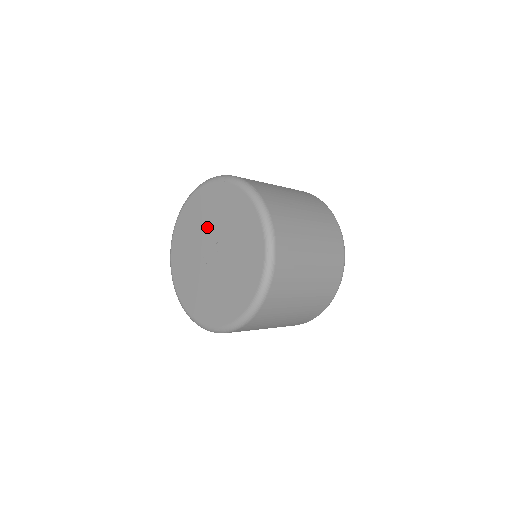
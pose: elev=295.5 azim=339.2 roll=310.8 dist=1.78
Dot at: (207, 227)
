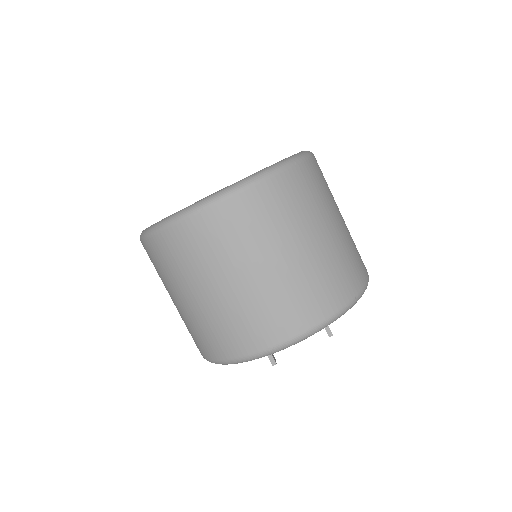
Dot at: occluded
